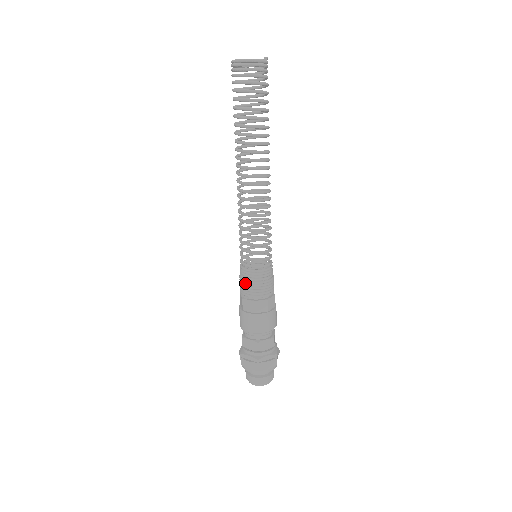
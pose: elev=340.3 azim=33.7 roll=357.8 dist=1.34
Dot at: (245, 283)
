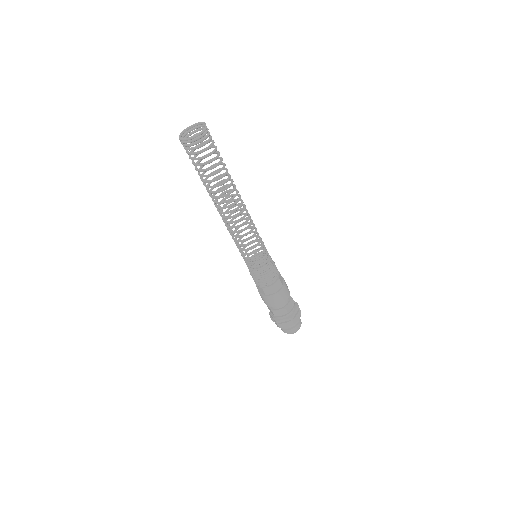
Dot at: (260, 278)
